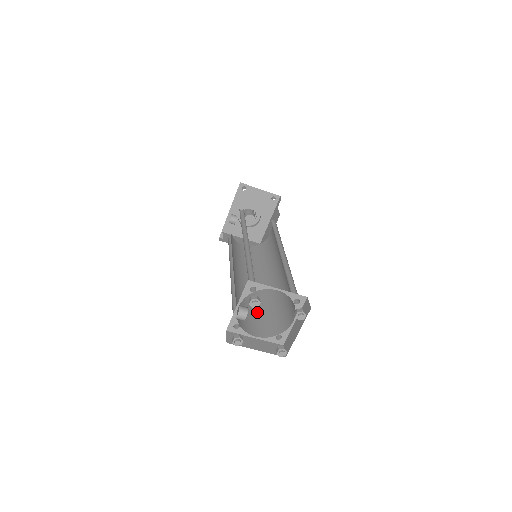
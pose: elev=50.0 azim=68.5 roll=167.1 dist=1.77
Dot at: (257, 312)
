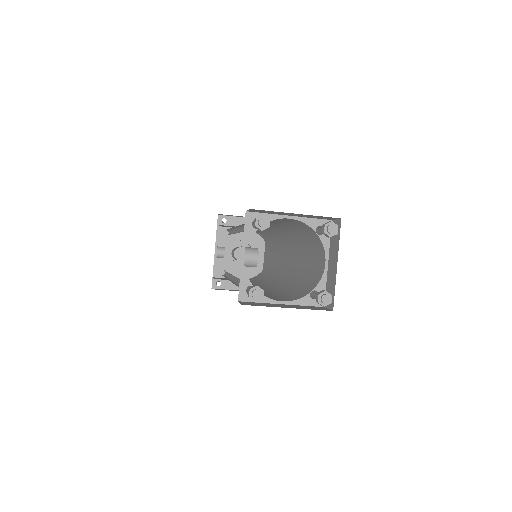
Dot at: (276, 294)
